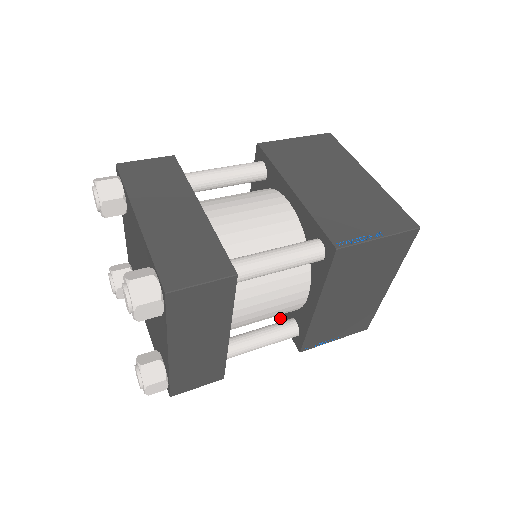
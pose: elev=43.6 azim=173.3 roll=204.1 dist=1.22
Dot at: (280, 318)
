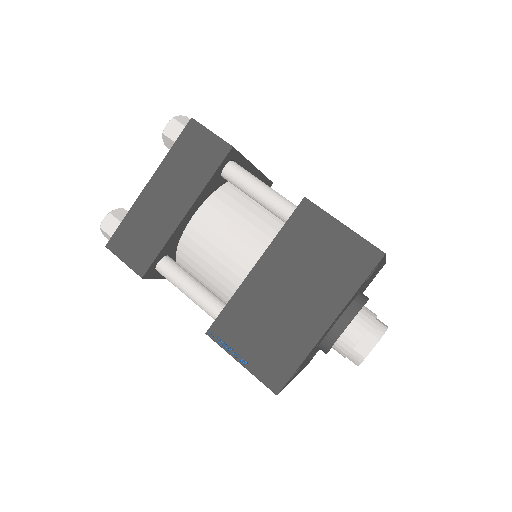
Dot at: occluded
